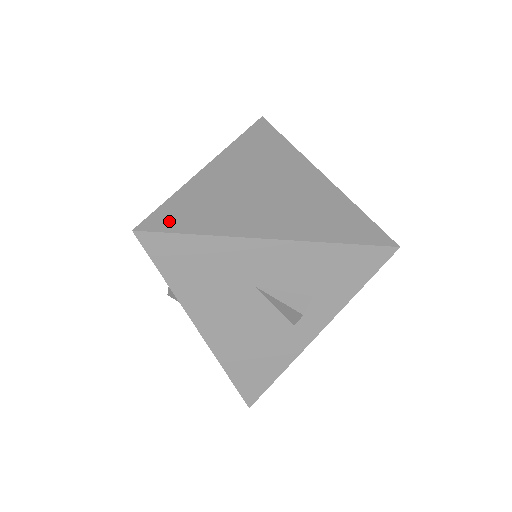
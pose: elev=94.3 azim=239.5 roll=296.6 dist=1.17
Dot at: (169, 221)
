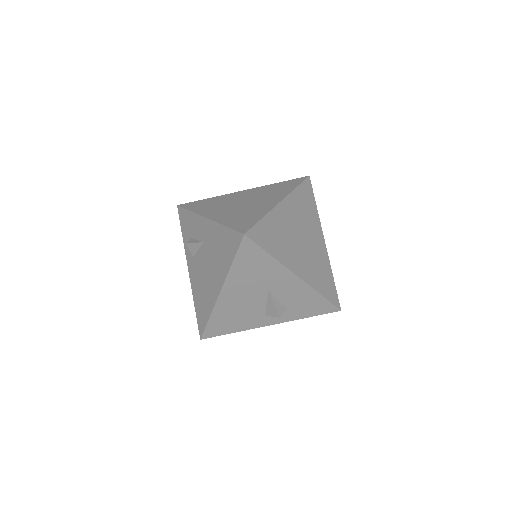
Dot at: (260, 237)
